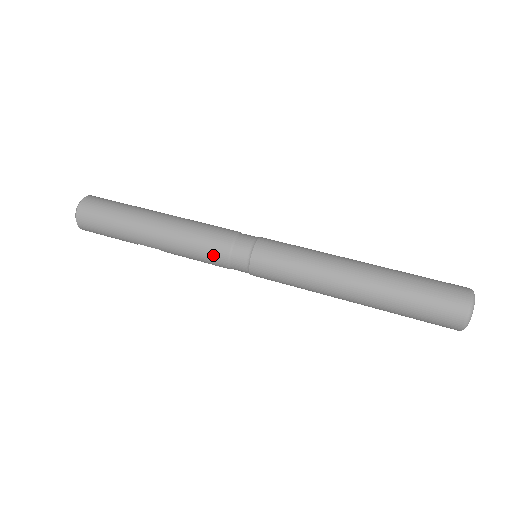
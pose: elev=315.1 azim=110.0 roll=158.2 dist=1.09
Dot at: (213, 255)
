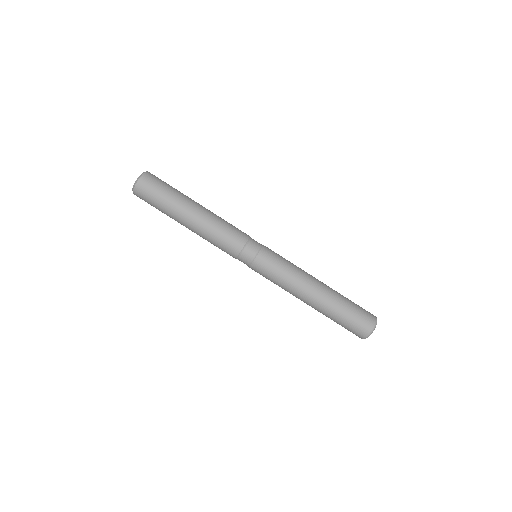
Dot at: occluded
